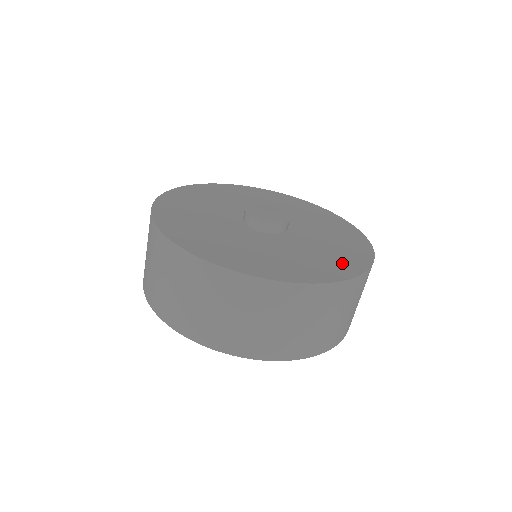
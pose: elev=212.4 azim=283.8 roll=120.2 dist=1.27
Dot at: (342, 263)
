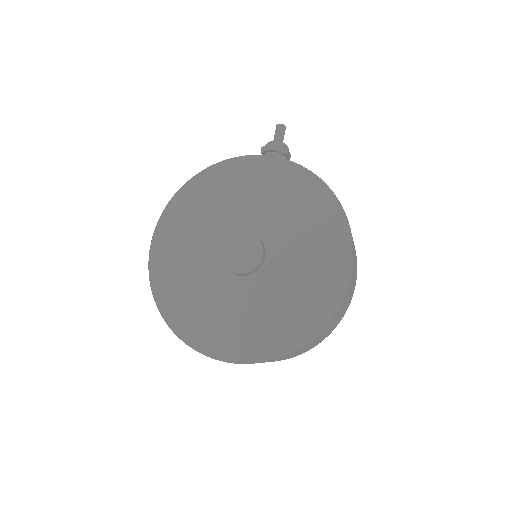
Dot at: (291, 328)
